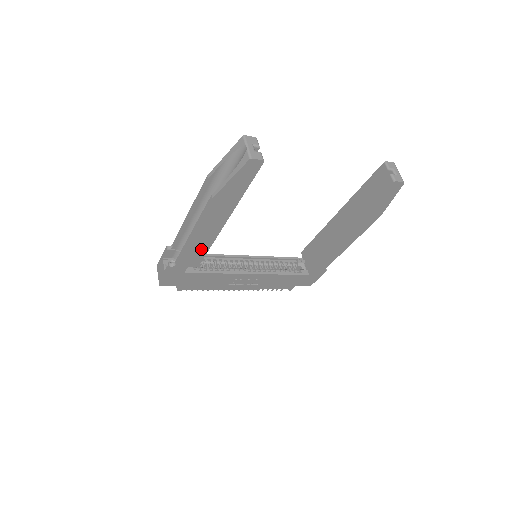
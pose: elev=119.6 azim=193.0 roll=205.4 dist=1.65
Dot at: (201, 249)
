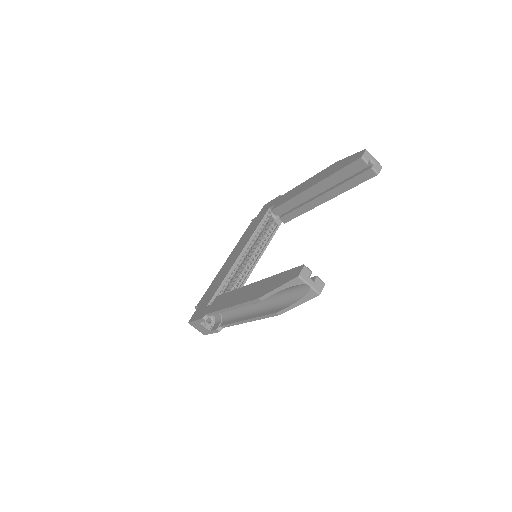
Dot at: occluded
